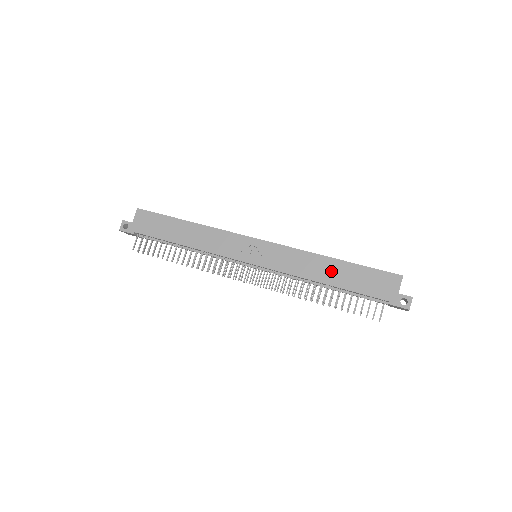
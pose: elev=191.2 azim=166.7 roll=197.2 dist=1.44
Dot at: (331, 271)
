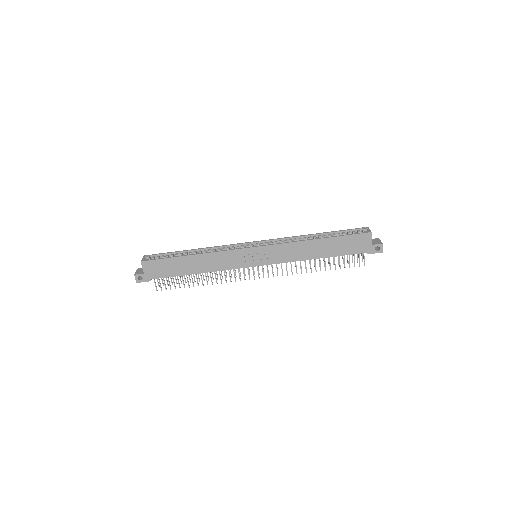
Dot at: (319, 249)
